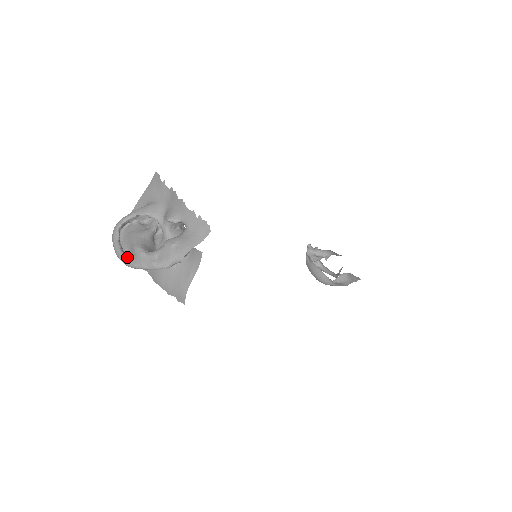
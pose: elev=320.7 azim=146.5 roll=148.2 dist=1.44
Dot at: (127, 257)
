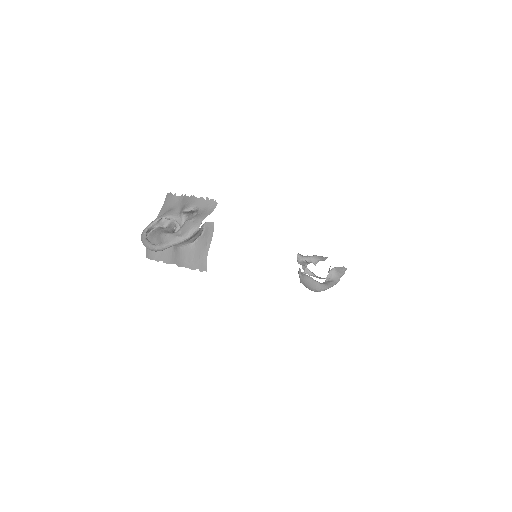
Dot at: (156, 245)
